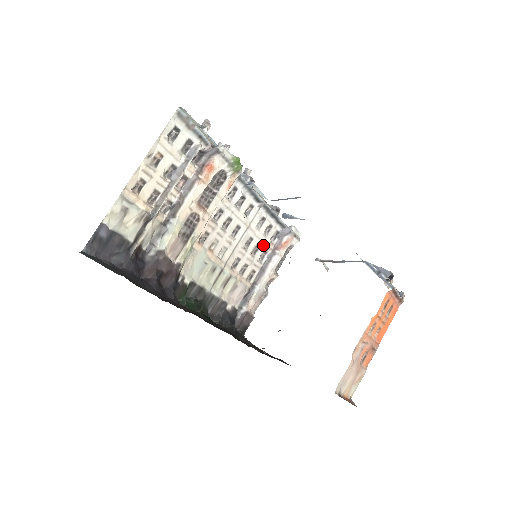
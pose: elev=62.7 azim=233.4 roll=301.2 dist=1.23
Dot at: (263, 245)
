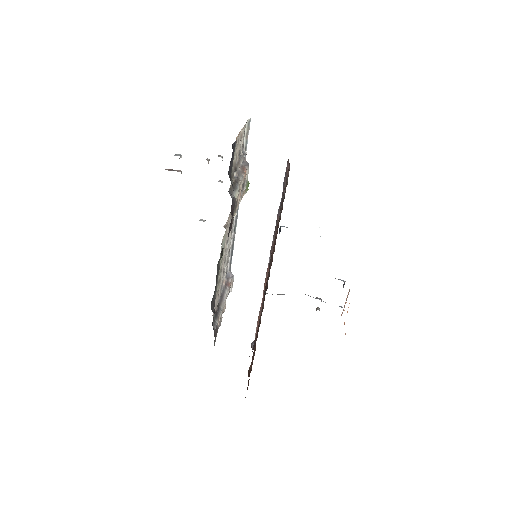
Dot at: (224, 274)
